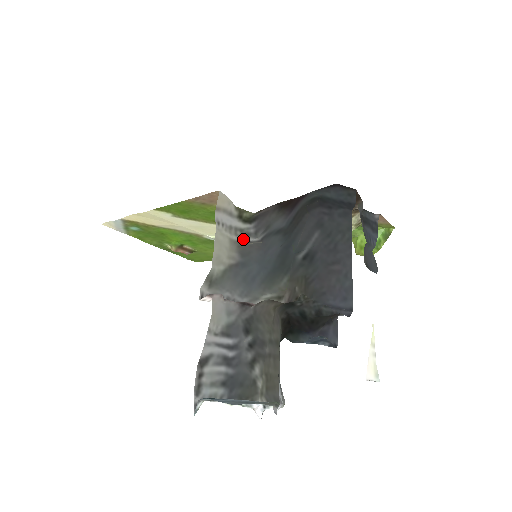
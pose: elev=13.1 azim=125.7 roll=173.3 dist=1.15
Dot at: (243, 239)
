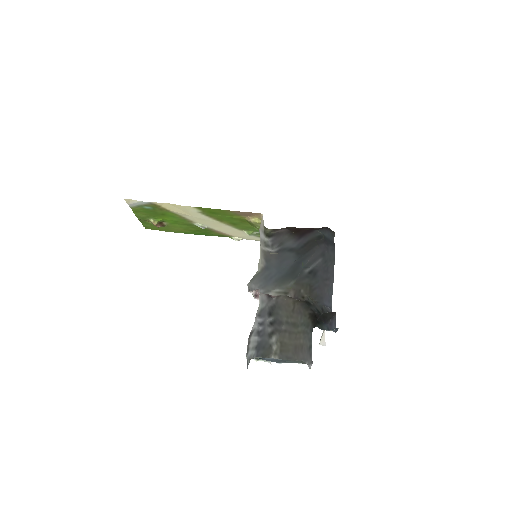
Dot at: (266, 249)
